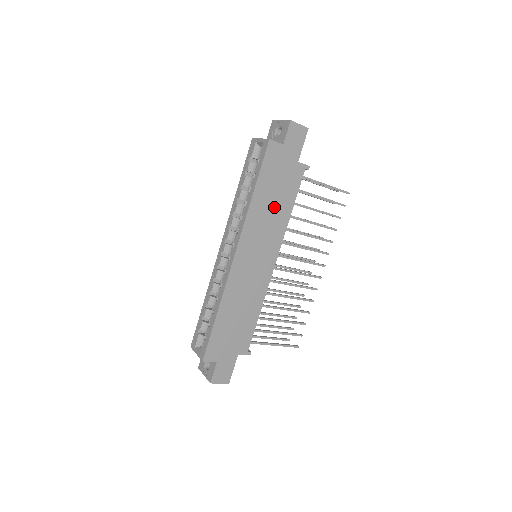
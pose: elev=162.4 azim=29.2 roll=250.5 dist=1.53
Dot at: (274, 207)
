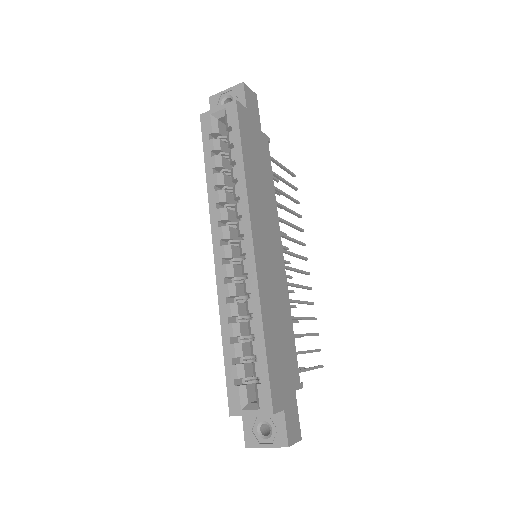
Dot at: (262, 183)
